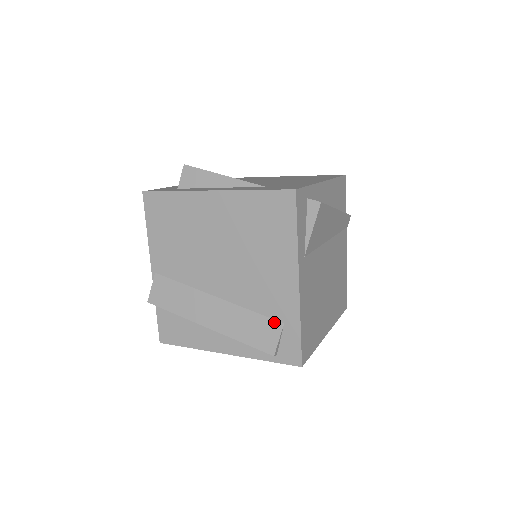
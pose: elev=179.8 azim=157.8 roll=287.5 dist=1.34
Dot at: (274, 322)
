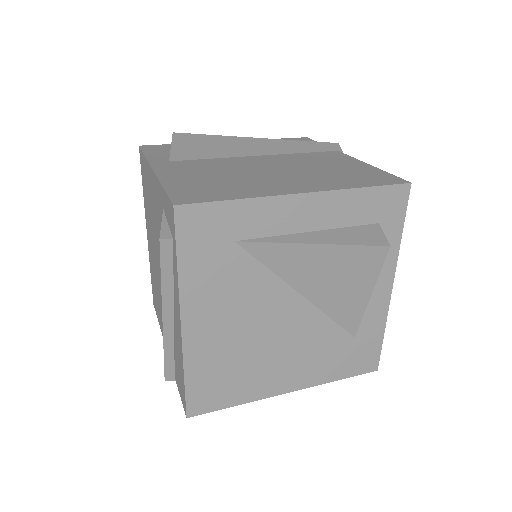
Dot at: occluded
